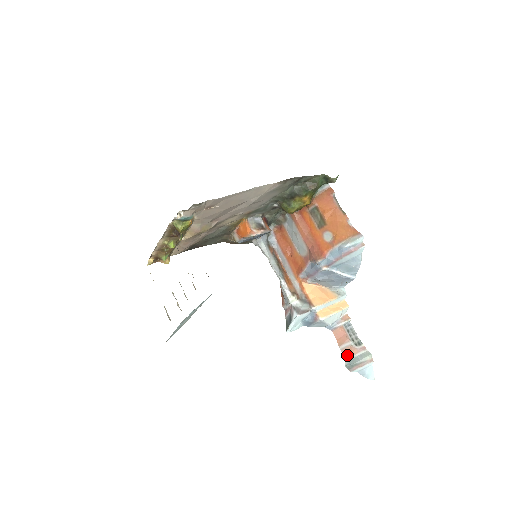
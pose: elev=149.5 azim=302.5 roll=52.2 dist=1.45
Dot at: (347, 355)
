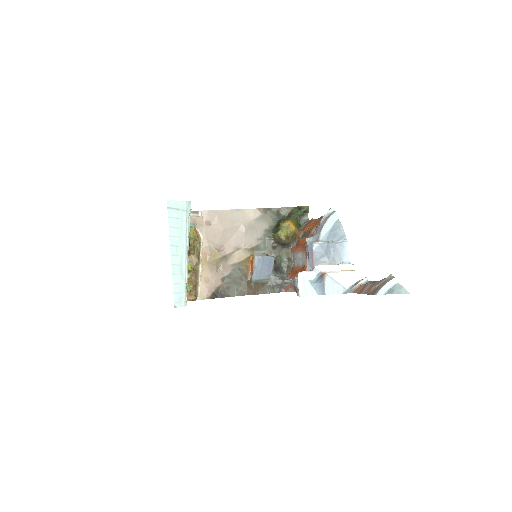
Dot at: (369, 291)
